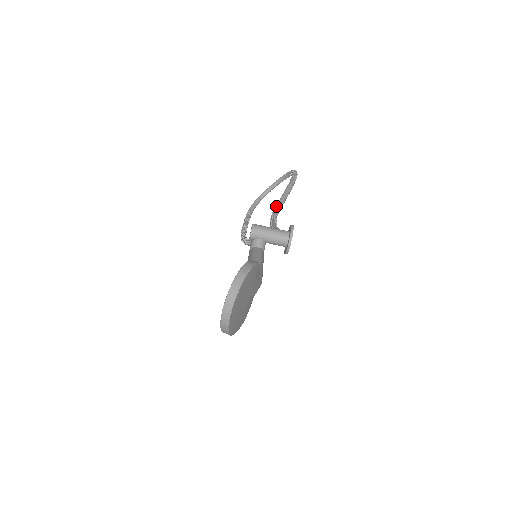
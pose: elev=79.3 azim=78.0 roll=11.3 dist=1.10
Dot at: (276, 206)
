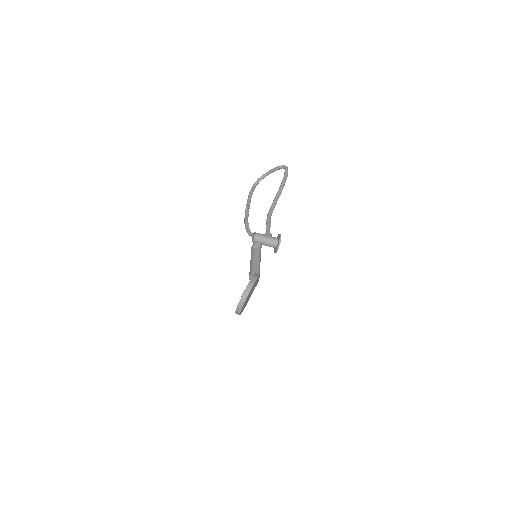
Dot at: (271, 207)
